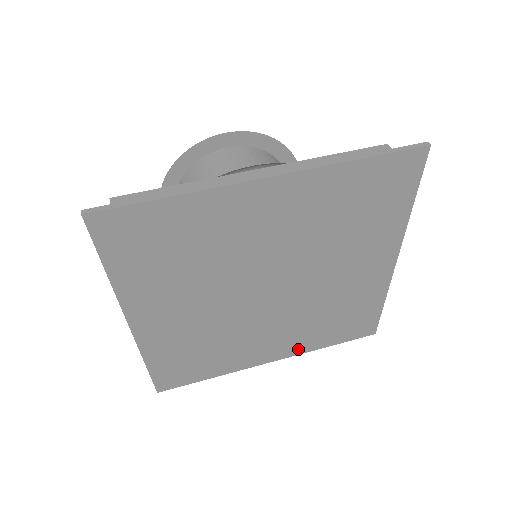
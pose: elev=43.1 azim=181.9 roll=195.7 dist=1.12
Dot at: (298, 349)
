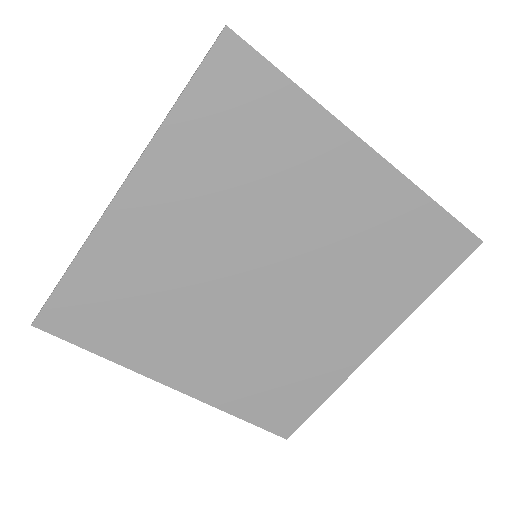
Dot at: (391, 318)
